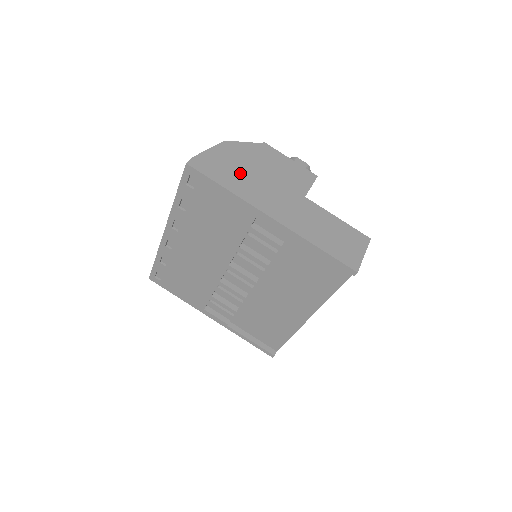
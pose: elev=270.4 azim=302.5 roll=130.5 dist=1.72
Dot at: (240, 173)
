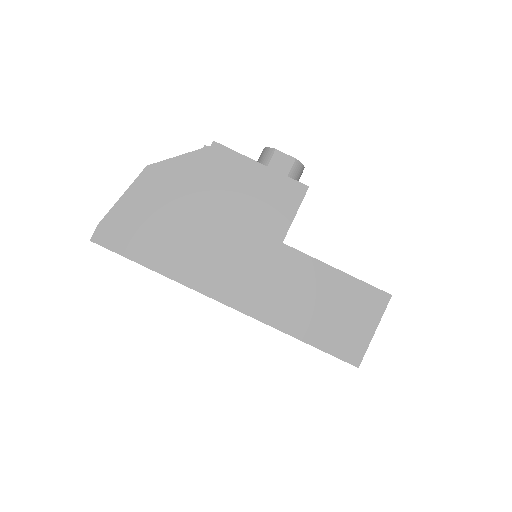
Dot at: (174, 230)
